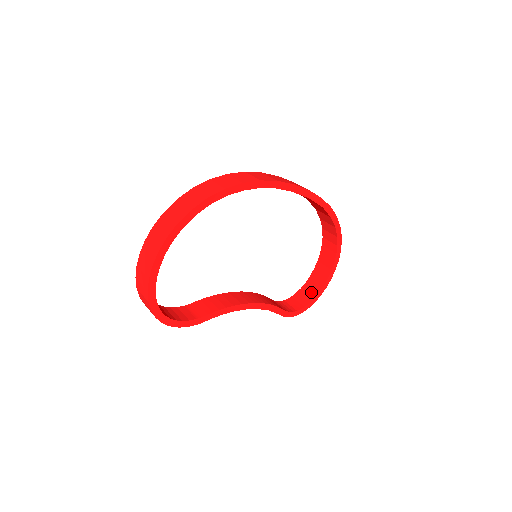
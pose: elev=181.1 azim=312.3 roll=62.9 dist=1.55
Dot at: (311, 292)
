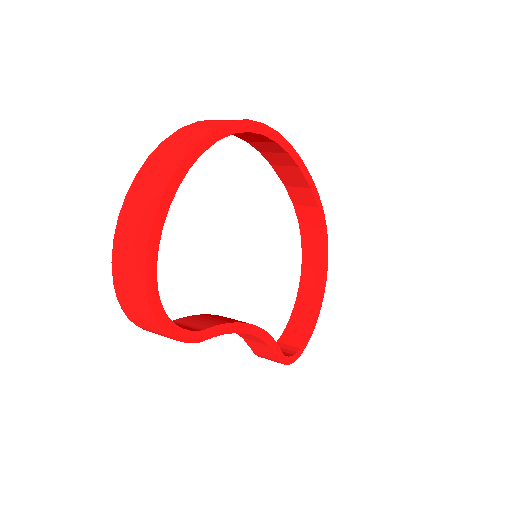
Dot at: (298, 335)
